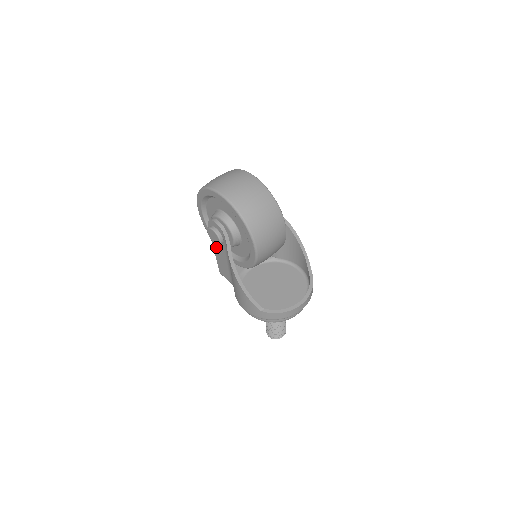
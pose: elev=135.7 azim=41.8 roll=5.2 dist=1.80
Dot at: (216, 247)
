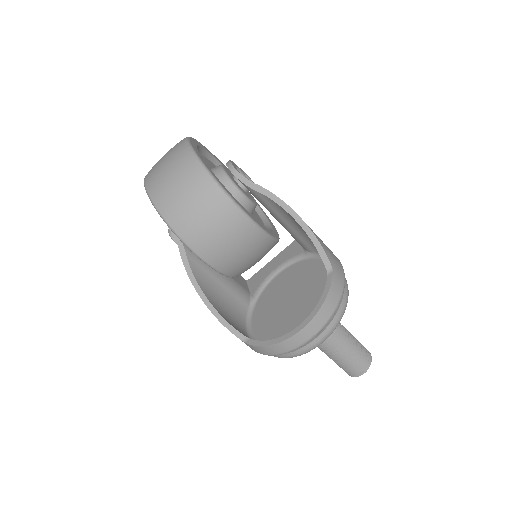
Dot at: occluded
